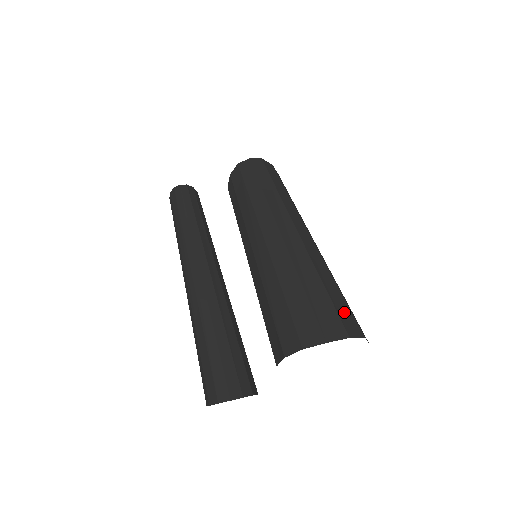
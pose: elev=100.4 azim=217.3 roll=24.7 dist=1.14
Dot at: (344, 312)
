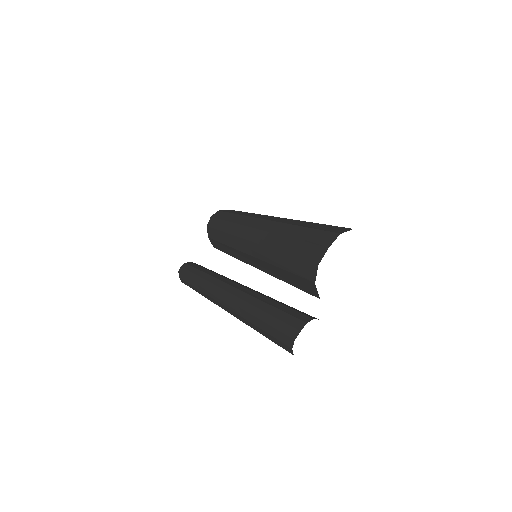
Dot at: (328, 228)
